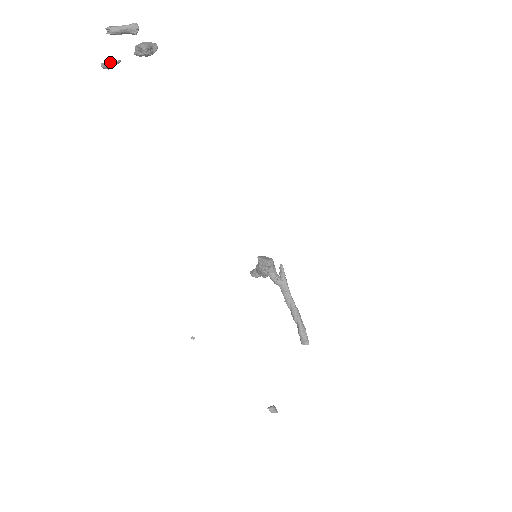
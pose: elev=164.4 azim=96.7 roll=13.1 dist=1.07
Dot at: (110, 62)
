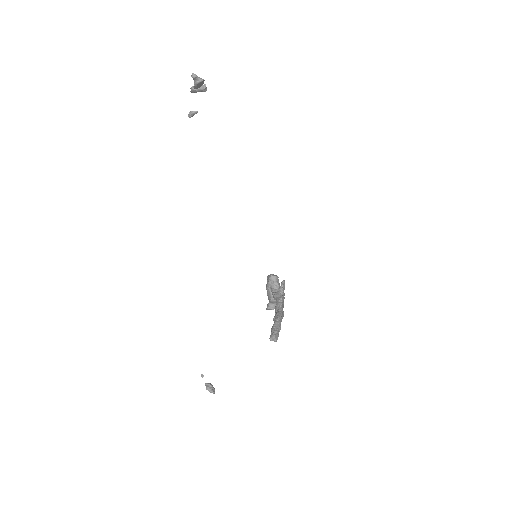
Dot at: (192, 111)
